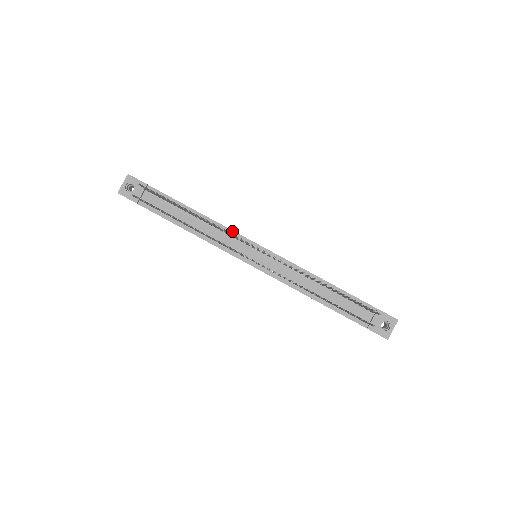
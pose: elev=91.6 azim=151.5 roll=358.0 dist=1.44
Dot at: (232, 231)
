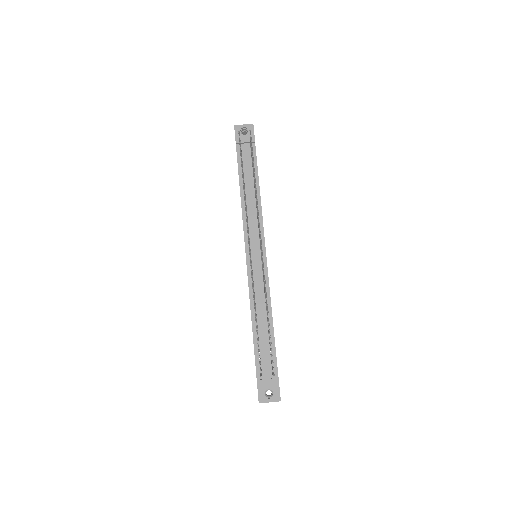
Dot at: occluded
